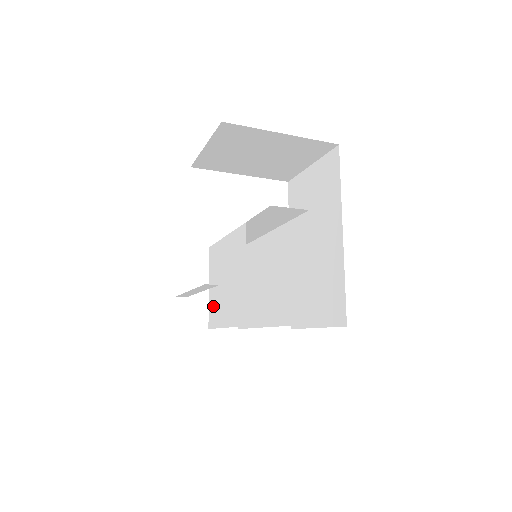
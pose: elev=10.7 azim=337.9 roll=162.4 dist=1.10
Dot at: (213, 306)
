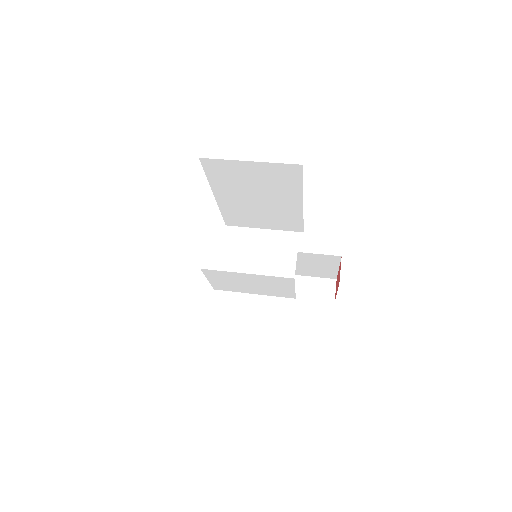
Dot at: (224, 286)
